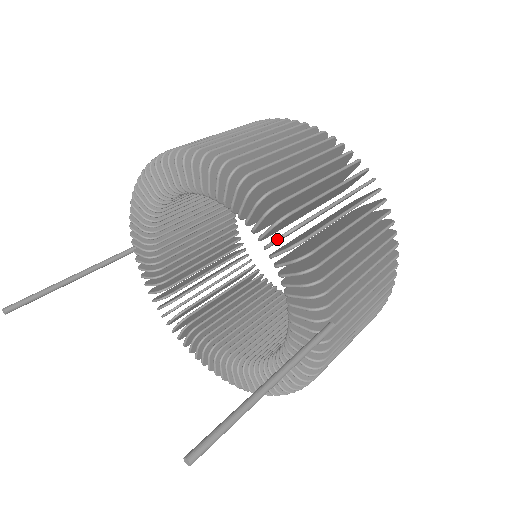
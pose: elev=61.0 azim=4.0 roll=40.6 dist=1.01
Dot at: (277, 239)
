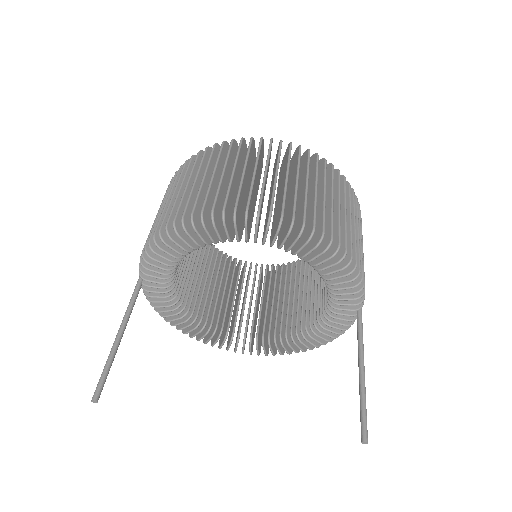
Dot at: occluded
